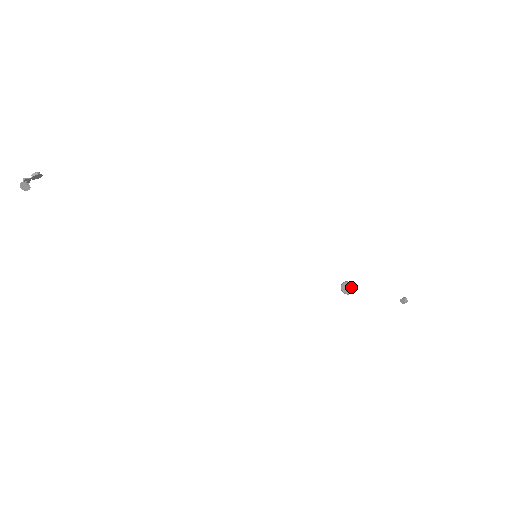
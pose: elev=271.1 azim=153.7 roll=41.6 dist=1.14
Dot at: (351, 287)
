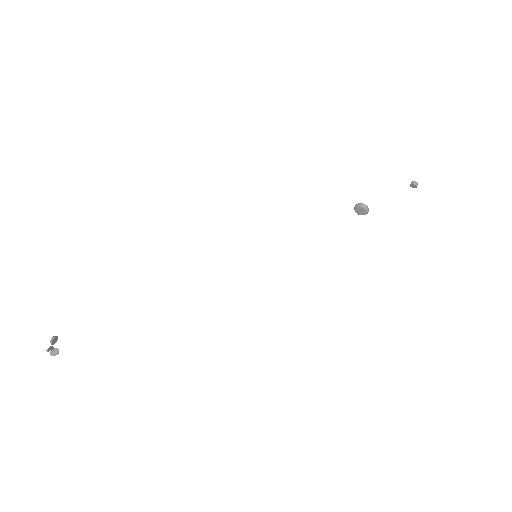
Dot at: (363, 207)
